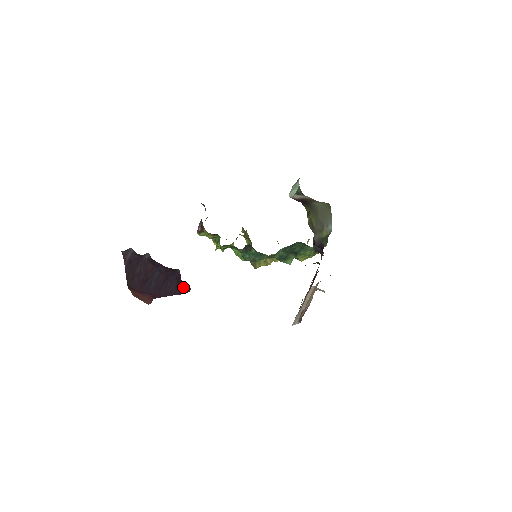
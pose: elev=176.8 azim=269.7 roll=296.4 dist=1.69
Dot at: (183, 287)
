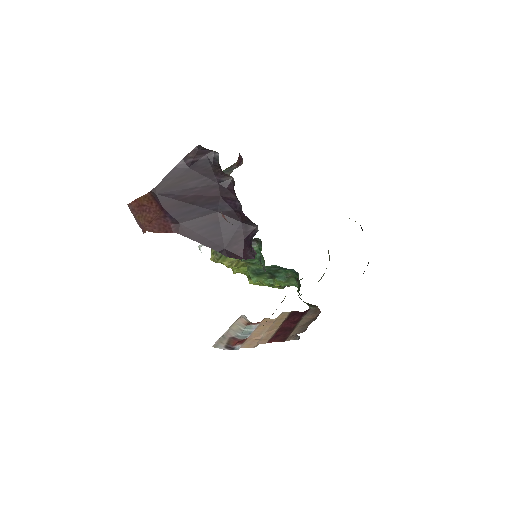
Dot at: (237, 248)
